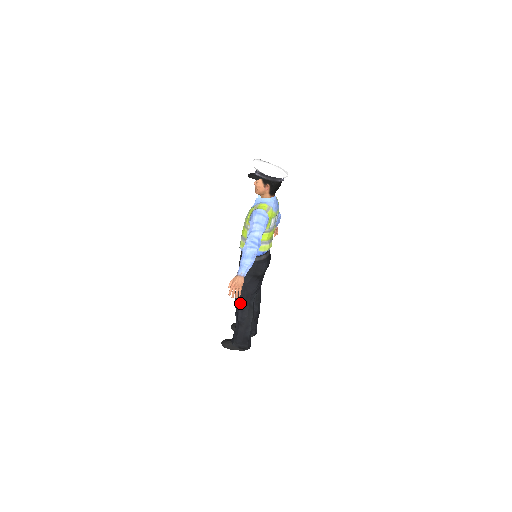
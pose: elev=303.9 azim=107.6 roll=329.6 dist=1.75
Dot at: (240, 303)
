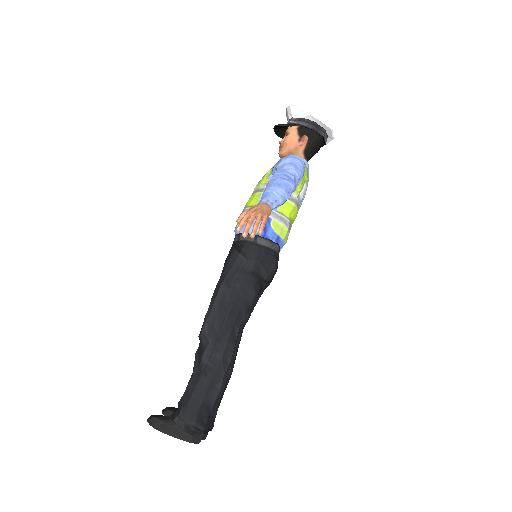
Dot at: (216, 323)
